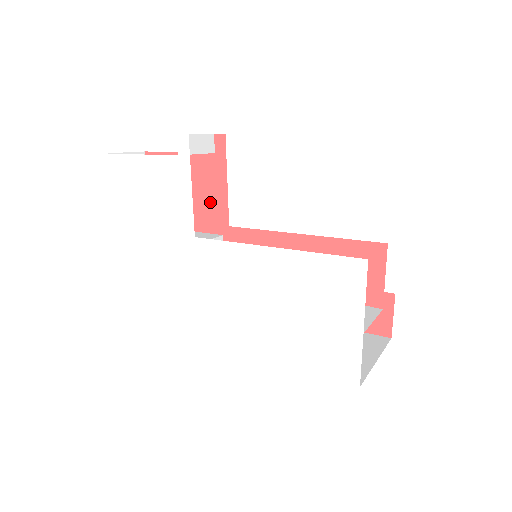
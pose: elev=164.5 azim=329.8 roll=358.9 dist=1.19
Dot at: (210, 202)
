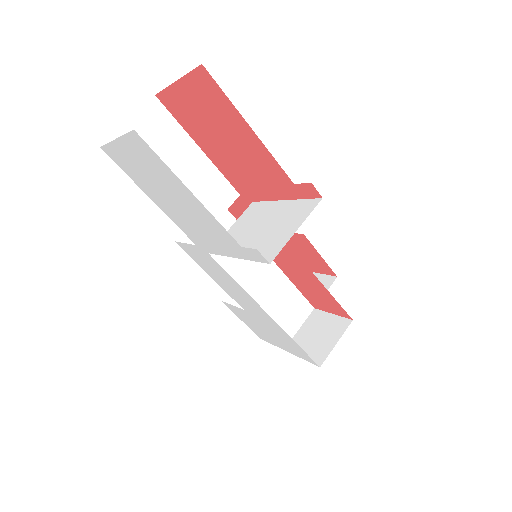
Dot at: (249, 180)
